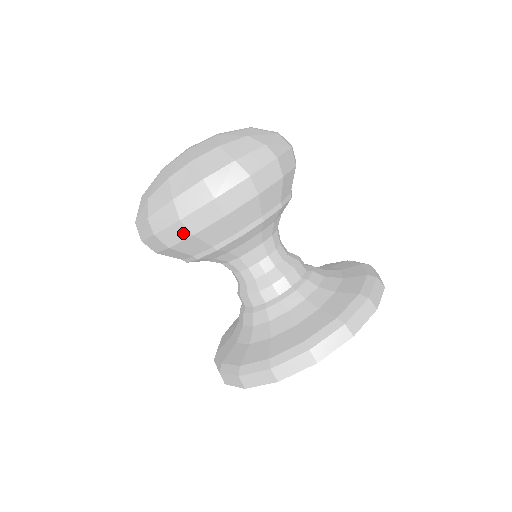
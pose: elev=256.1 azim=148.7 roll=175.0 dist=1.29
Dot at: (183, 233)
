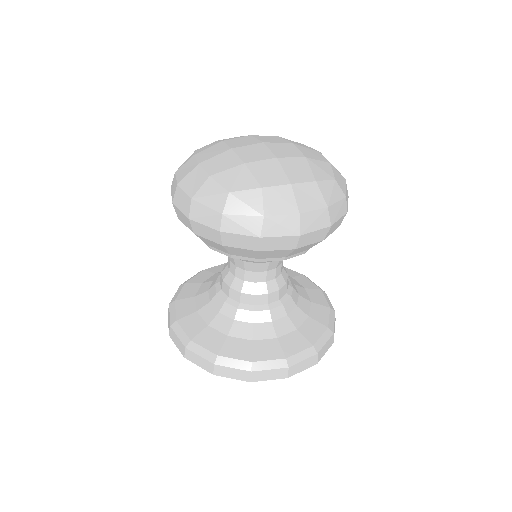
Dot at: (251, 245)
